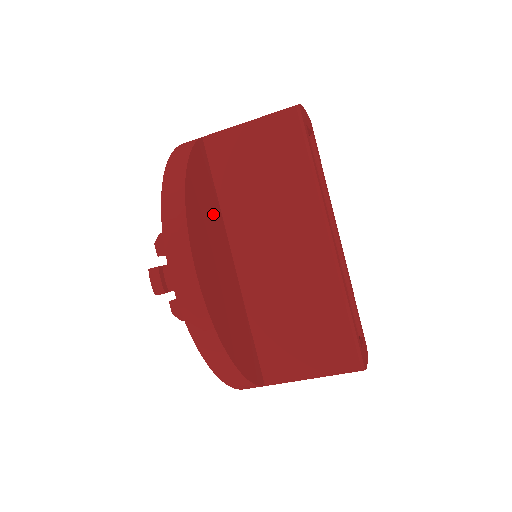
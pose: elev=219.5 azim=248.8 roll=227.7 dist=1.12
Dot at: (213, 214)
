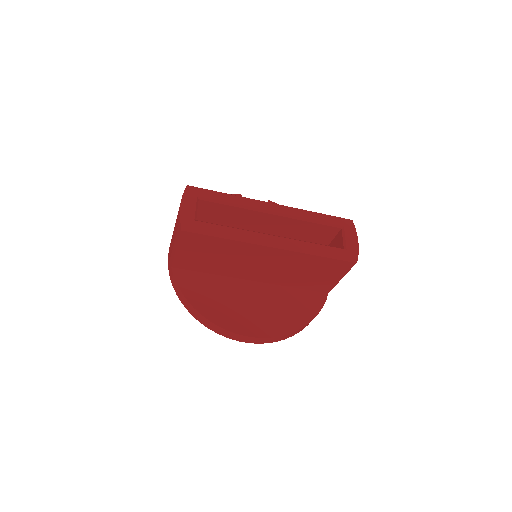
Dot at: (222, 289)
